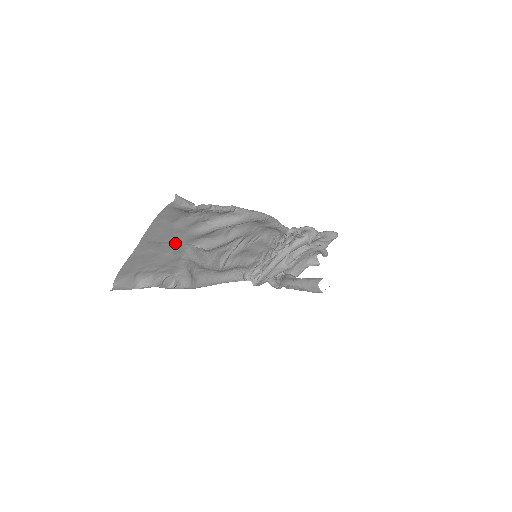
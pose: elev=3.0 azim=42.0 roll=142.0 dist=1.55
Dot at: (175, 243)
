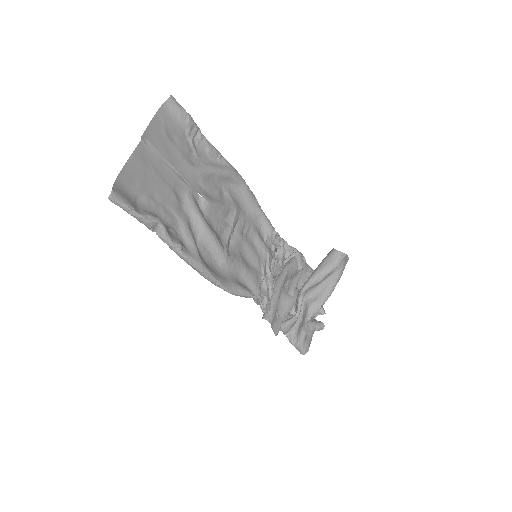
Dot at: (174, 170)
